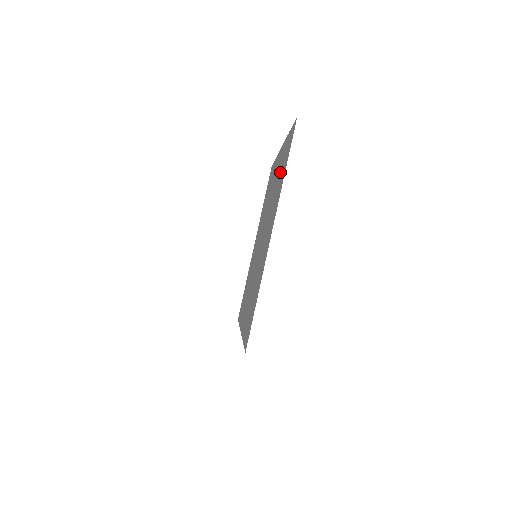
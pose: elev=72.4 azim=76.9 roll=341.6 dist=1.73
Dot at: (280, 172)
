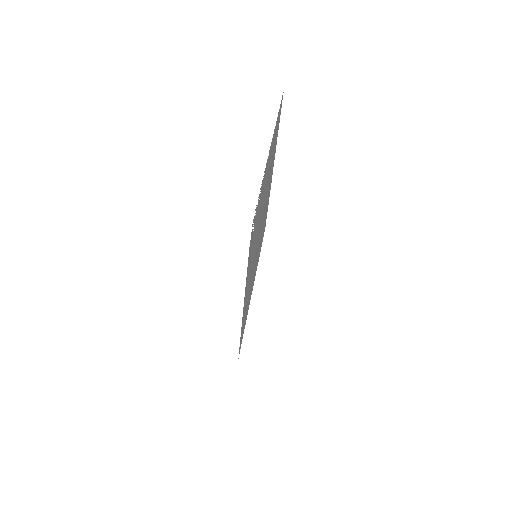
Dot at: occluded
